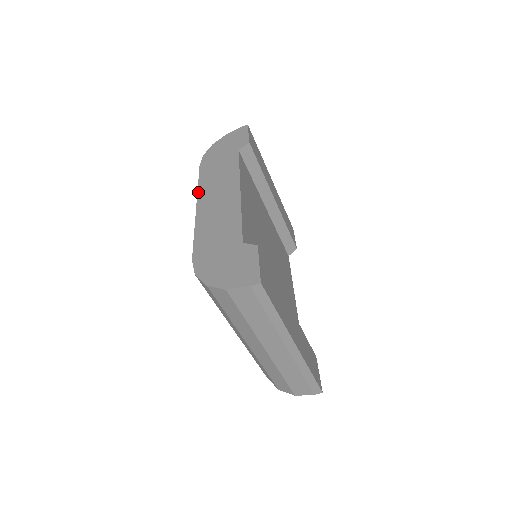
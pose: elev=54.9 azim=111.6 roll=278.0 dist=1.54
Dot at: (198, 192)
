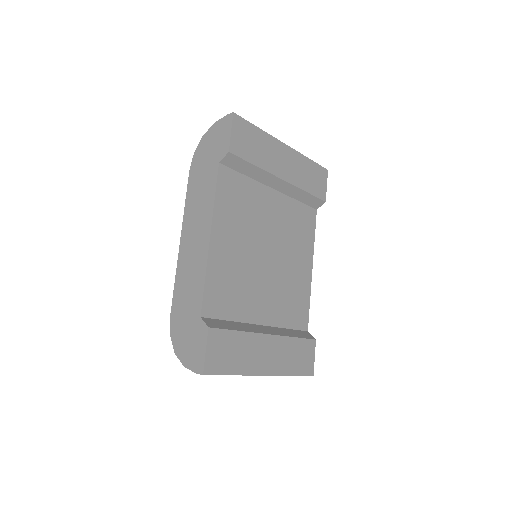
Dot at: (183, 219)
